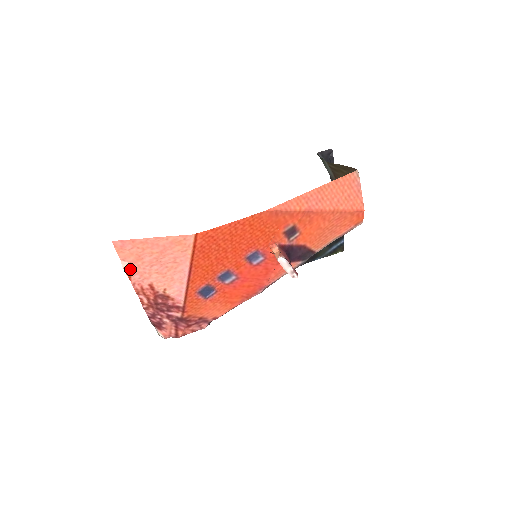
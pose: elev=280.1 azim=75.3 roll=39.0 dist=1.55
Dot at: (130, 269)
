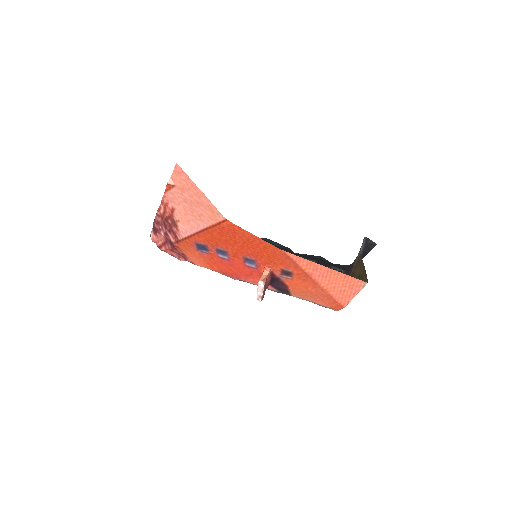
Dot at: (171, 187)
